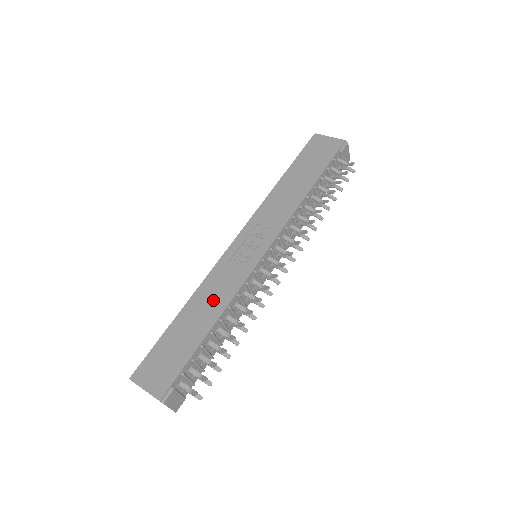
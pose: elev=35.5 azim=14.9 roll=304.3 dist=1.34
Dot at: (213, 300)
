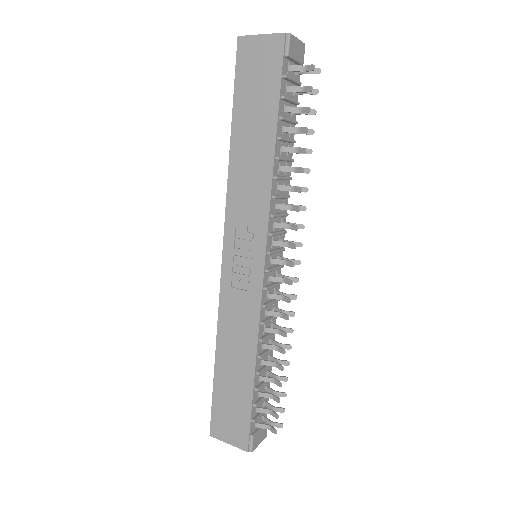
Dot at: (240, 338)
